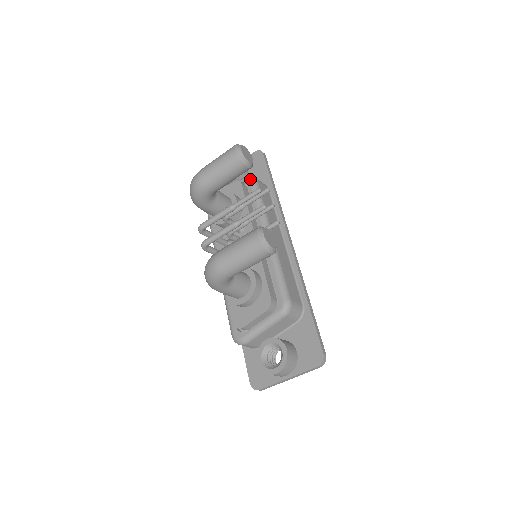
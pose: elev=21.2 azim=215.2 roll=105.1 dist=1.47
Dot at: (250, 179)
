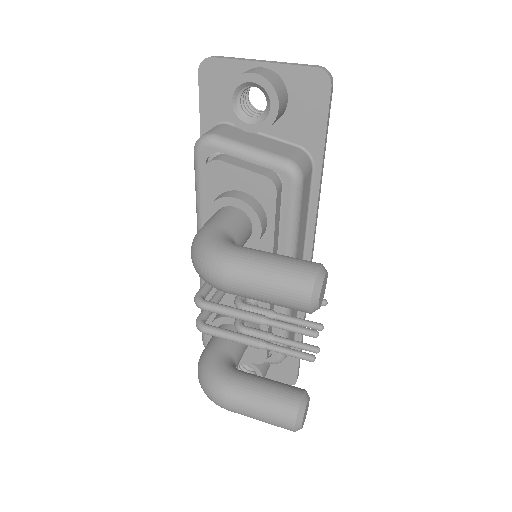
Dot at: (293, 179)
